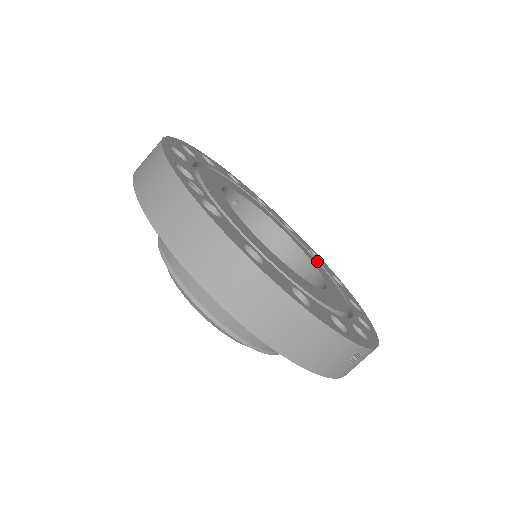
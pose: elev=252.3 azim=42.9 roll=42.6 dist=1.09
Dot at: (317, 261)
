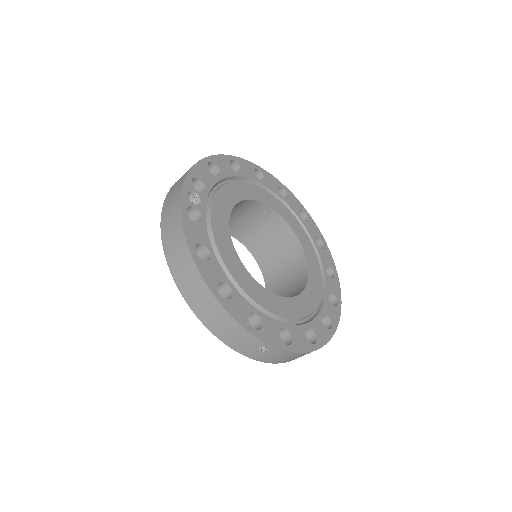
Dot at: (324, 277)
